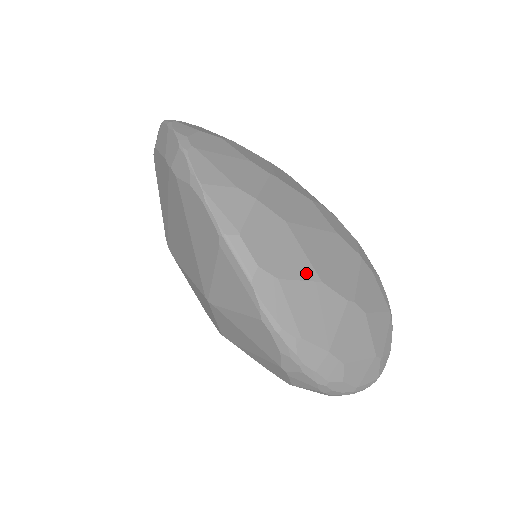
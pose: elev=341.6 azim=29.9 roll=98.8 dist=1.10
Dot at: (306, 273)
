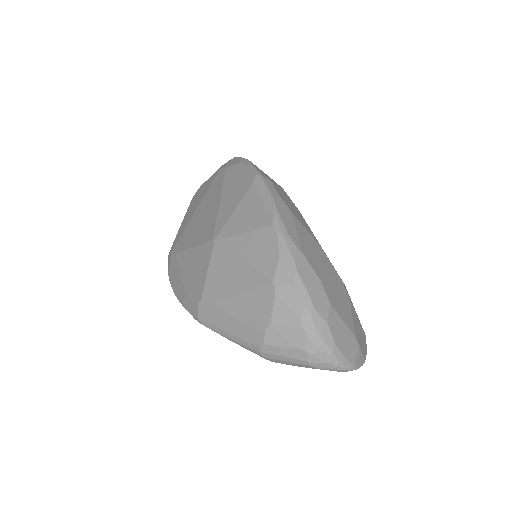
Dot at: (310, 232)
